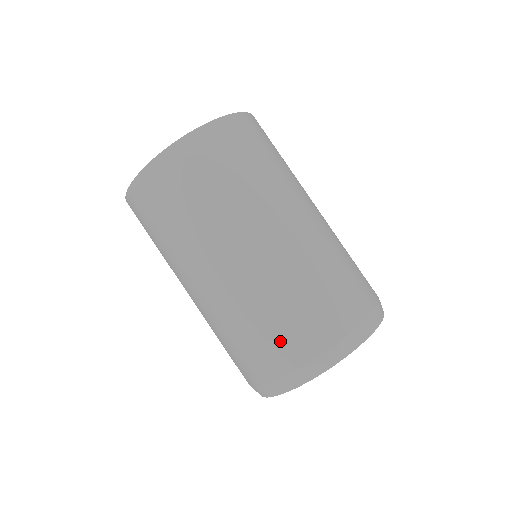
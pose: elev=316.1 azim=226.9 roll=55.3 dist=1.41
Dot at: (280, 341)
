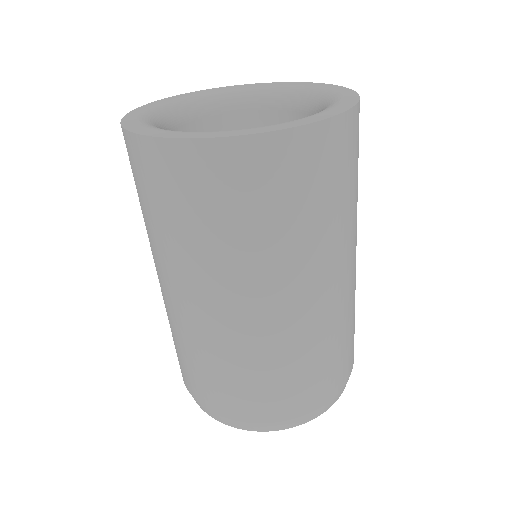
Dot at: (328, 376)
